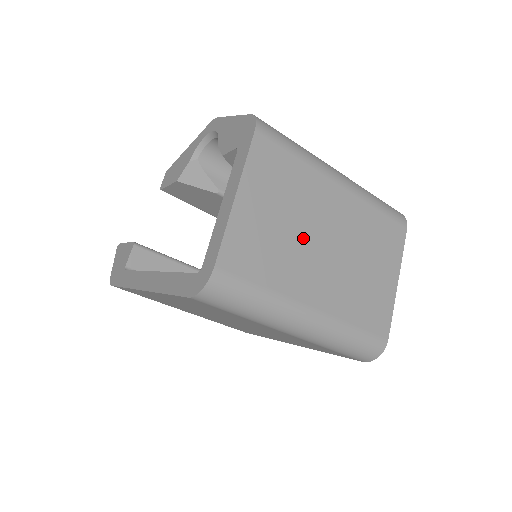
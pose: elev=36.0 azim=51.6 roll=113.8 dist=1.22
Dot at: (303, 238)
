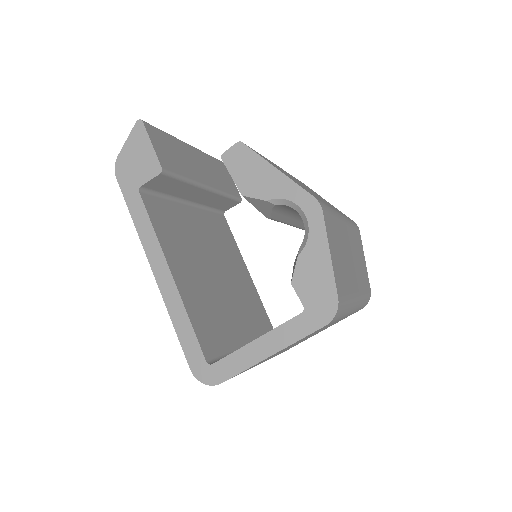
Dot at: occluded
